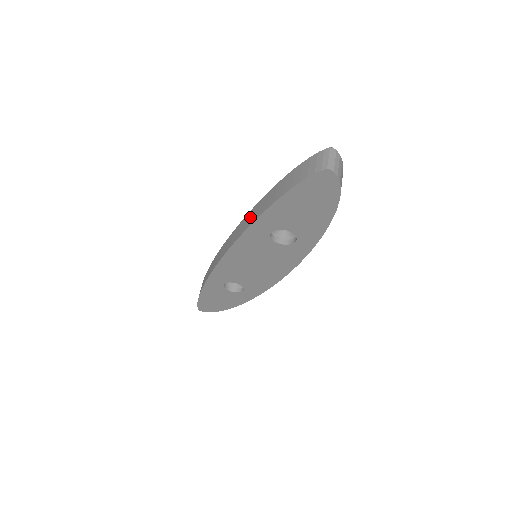
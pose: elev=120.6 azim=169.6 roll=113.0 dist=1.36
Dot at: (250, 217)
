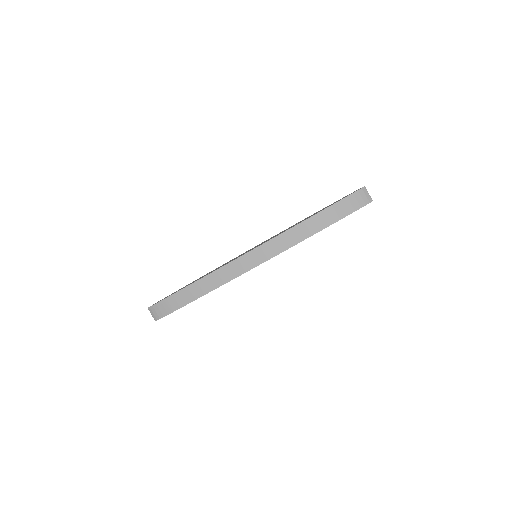
Dot at: (294, 236)
